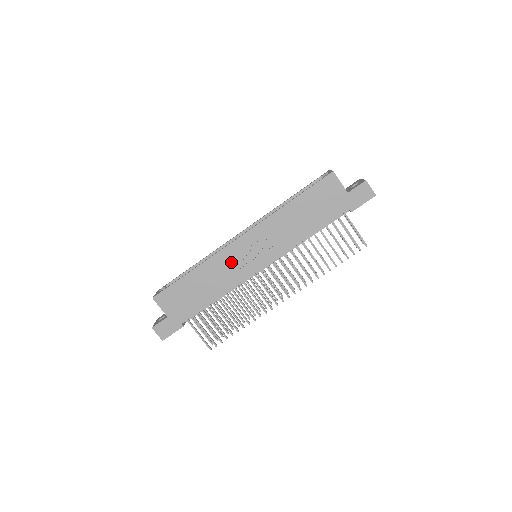
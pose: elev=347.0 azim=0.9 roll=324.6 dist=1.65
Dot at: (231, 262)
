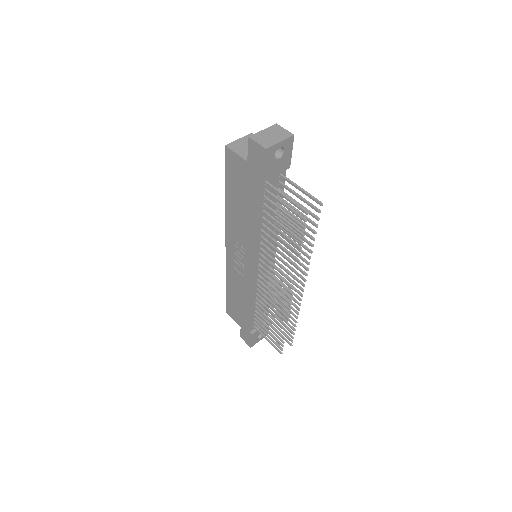
Dot at: (236, 271)
